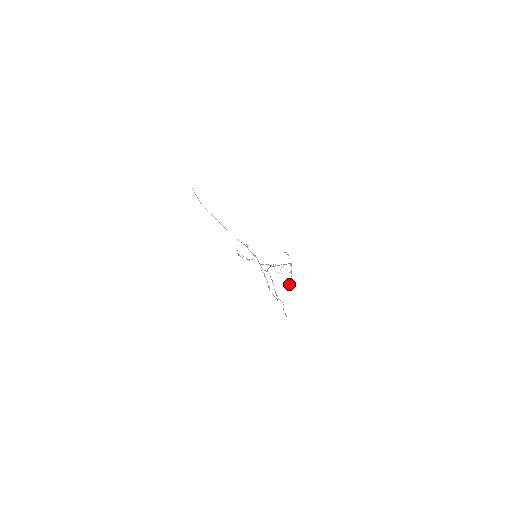
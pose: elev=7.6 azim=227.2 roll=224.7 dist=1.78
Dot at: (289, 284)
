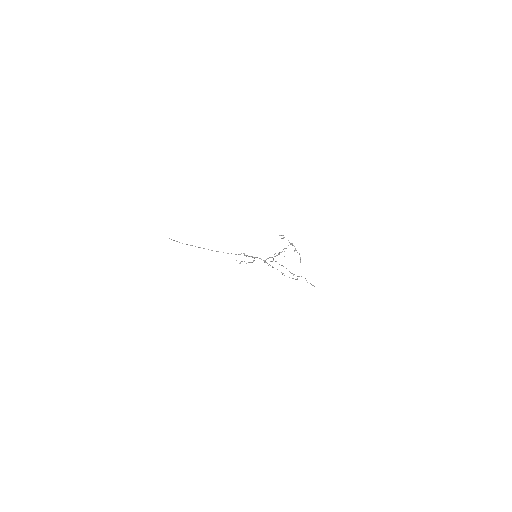
Dot at: (300, 260)
